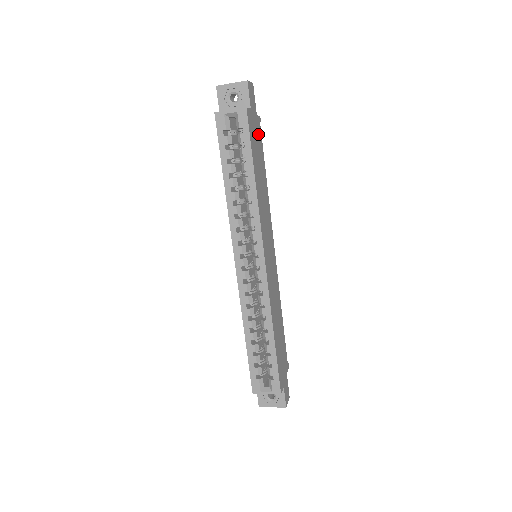
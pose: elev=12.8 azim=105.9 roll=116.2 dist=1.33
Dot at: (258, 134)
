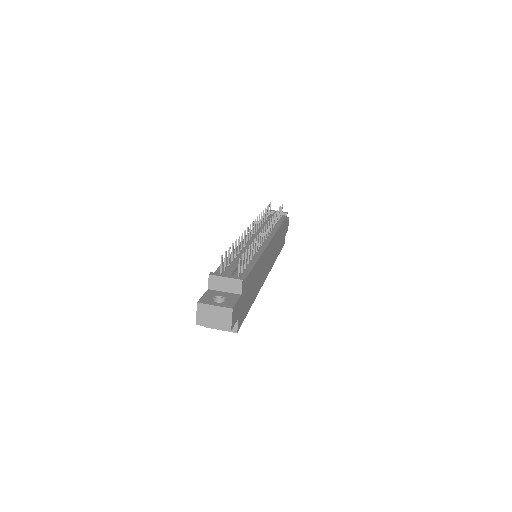
Dot at: (245, 290)
